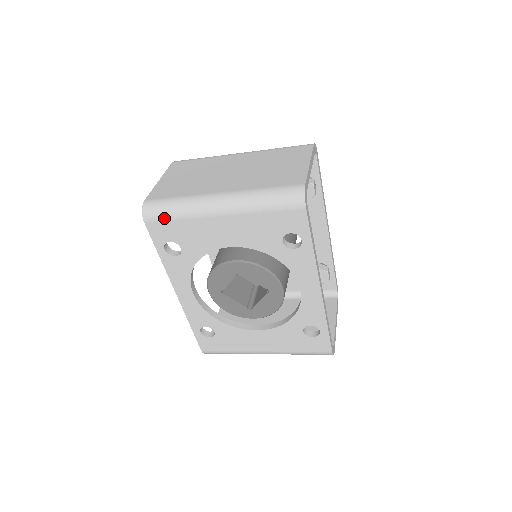
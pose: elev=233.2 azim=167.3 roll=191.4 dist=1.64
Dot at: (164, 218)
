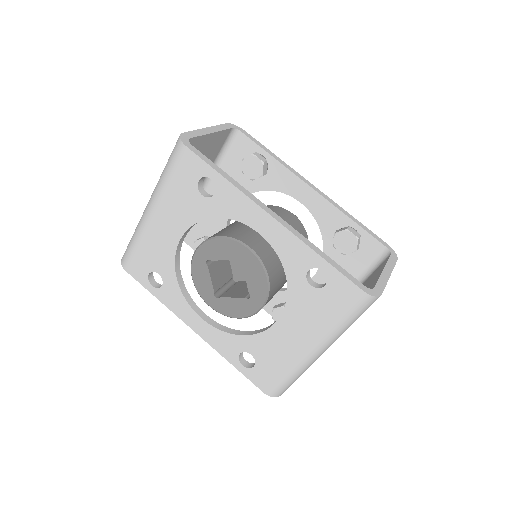
Dot at: (131, 254)
